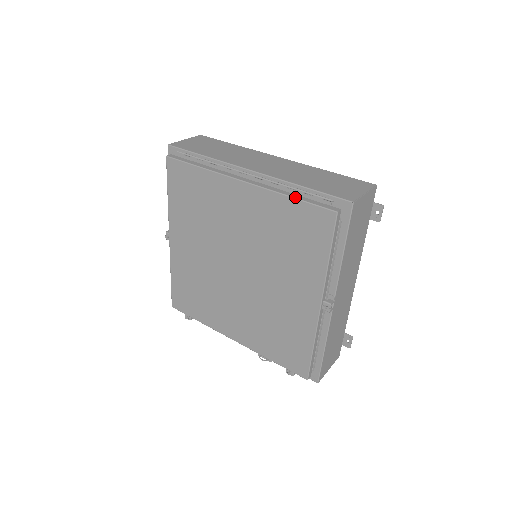
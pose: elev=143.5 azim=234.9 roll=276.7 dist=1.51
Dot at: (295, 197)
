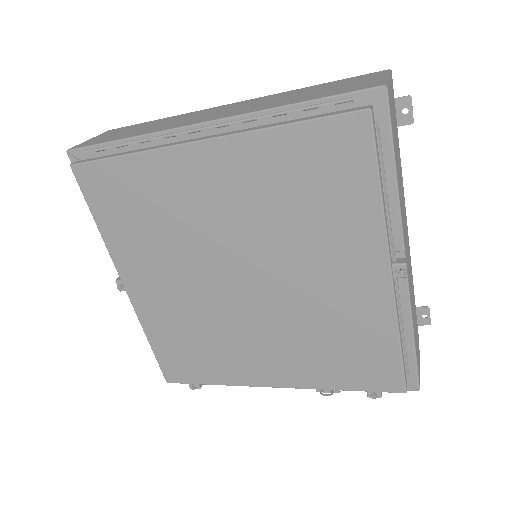
Dot at: (292, 122)
